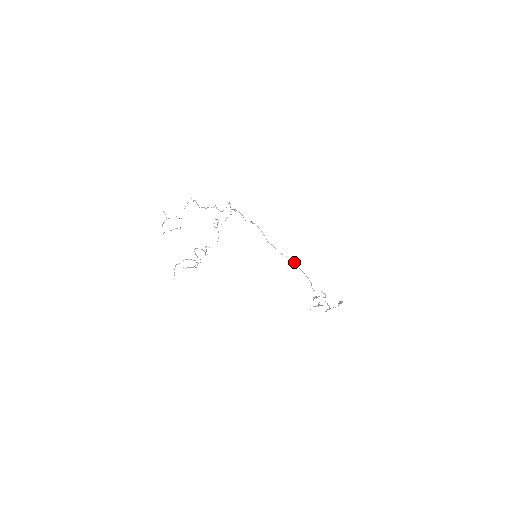
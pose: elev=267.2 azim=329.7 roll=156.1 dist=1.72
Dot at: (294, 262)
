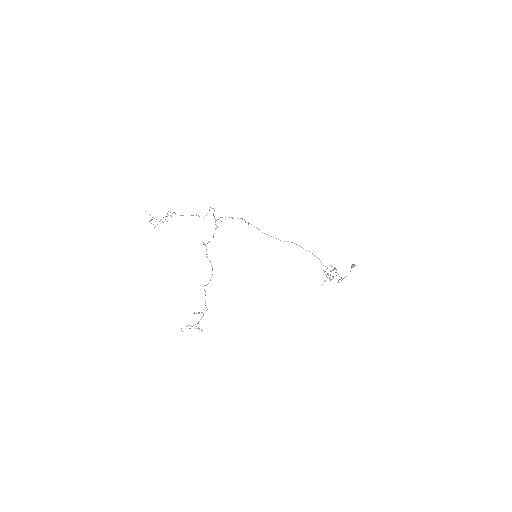
Dot at: (297, 244)
